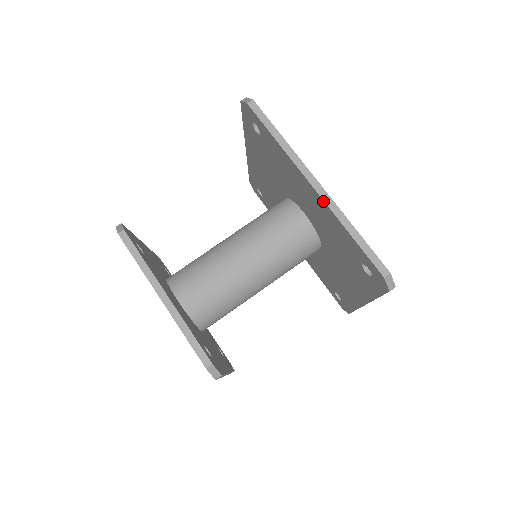
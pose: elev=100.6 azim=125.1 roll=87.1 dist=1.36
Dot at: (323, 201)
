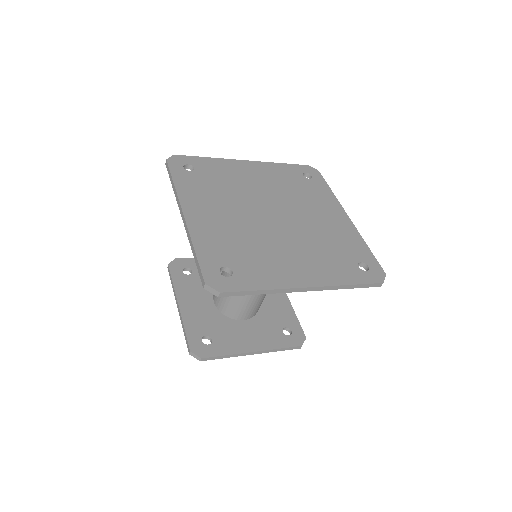
Dot at: (319, 290)
